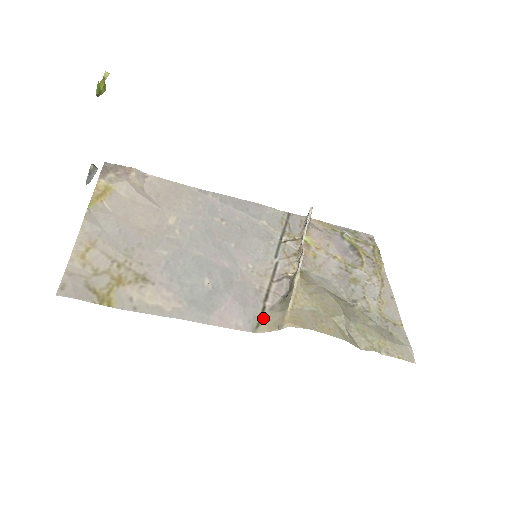
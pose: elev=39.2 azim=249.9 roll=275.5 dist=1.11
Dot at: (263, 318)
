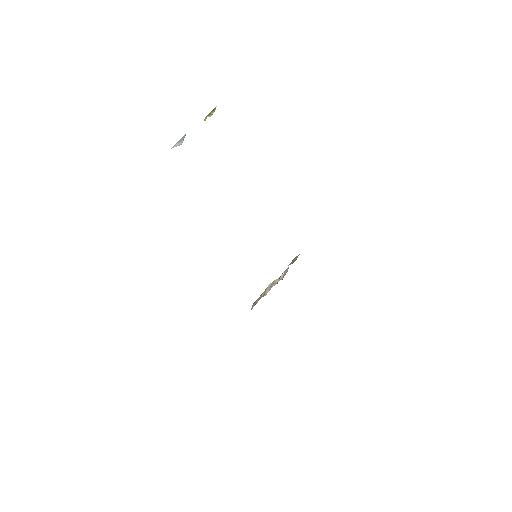
Dot at: occluded
